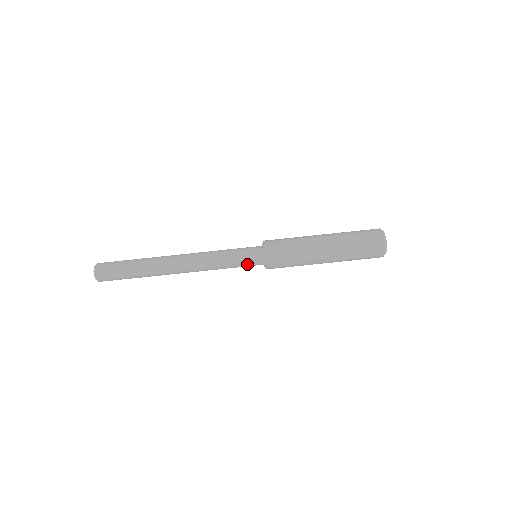
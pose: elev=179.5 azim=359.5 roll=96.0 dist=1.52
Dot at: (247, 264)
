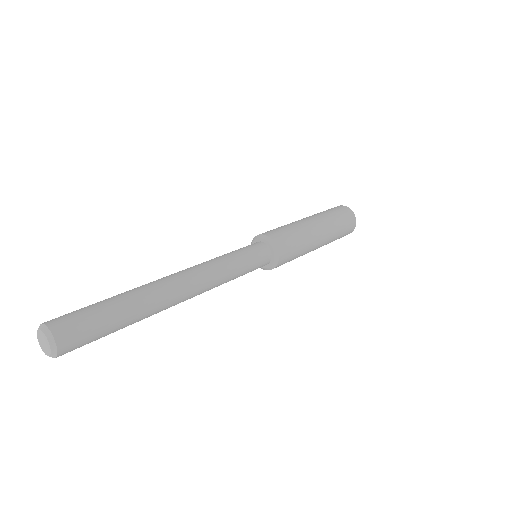
Dot at: occluded
